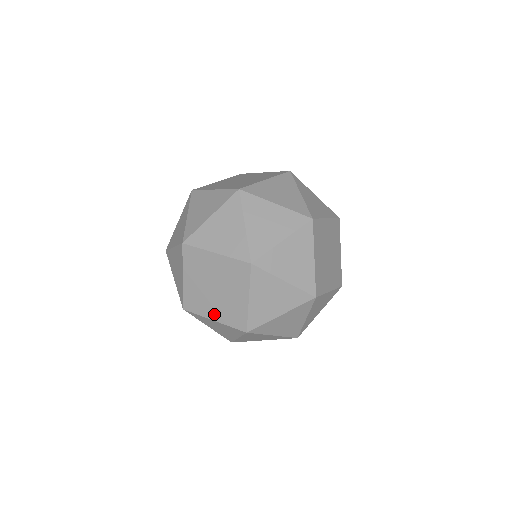
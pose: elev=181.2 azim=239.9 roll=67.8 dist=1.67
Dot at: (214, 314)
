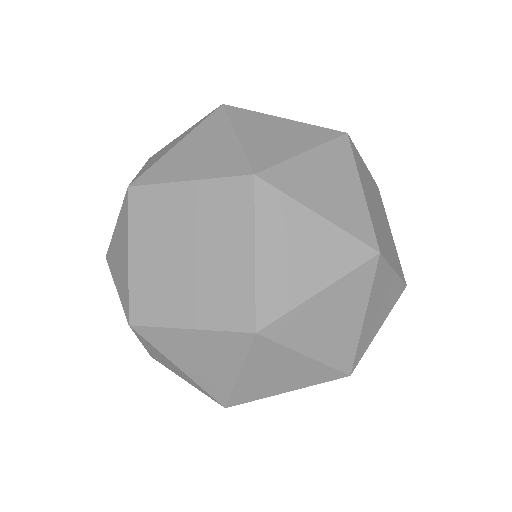
Dot at: (188, 313)
